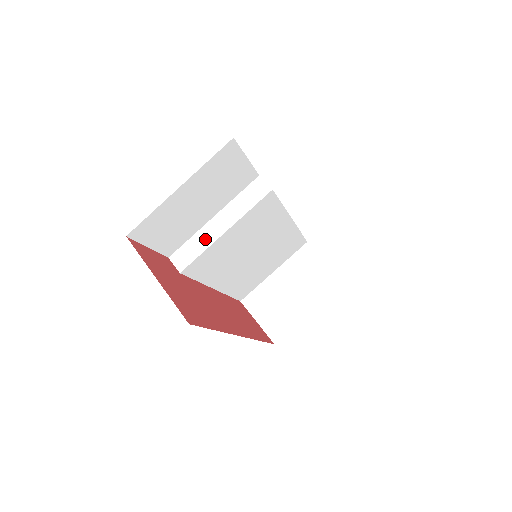
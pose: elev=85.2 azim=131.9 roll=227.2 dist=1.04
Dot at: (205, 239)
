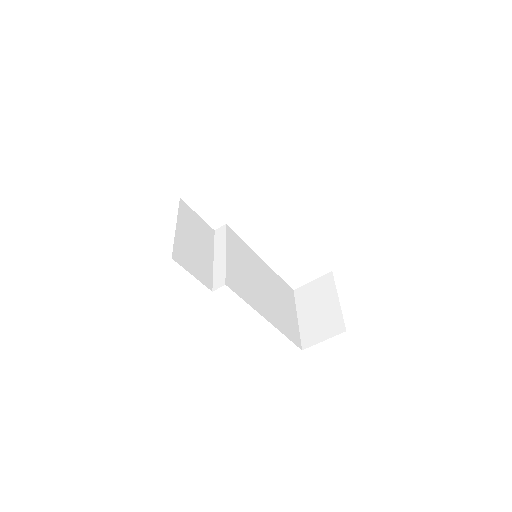
Dot at: (220, 265)
